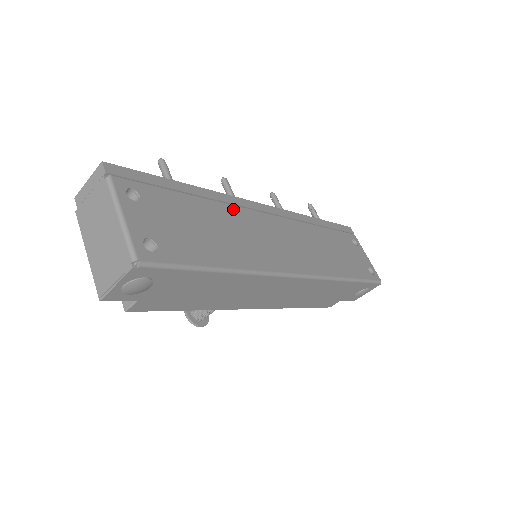
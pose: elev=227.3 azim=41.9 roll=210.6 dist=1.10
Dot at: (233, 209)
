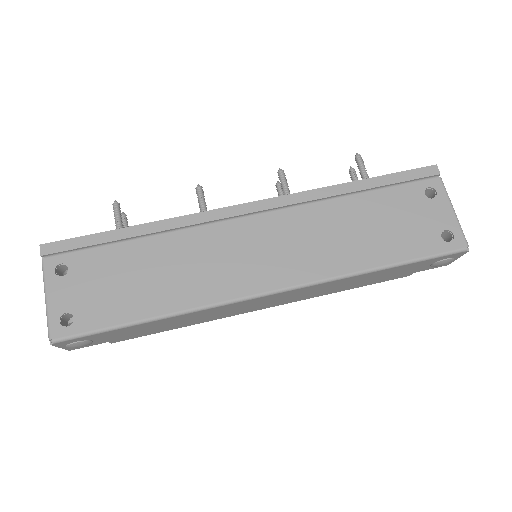
Dot at: (187, 234)
